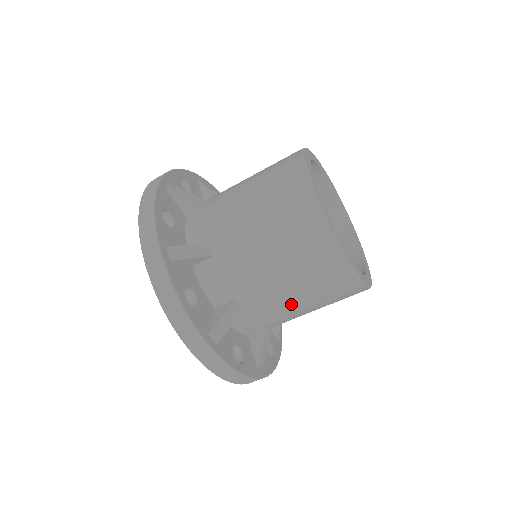
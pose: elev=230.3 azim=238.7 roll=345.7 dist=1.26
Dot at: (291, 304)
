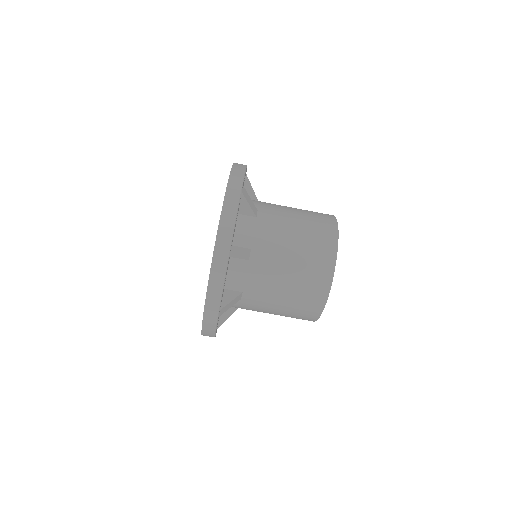
Dot at: (270, 310)
